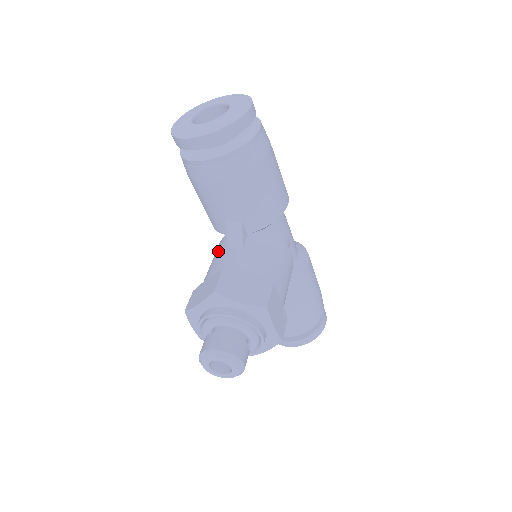
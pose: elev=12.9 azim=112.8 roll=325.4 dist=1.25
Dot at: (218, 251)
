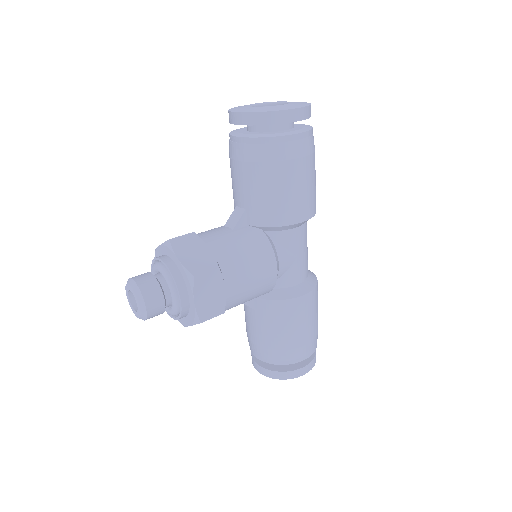
Dot at: occluded
